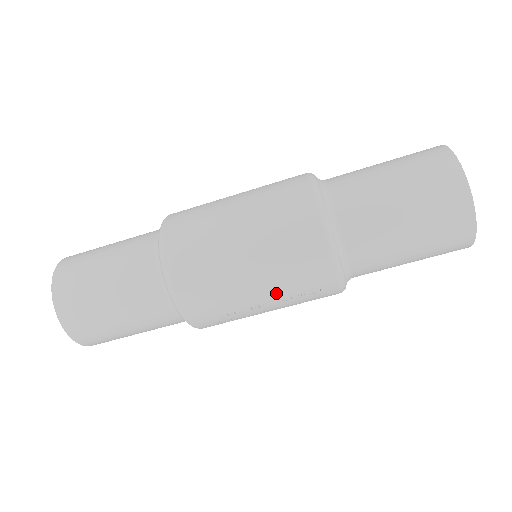
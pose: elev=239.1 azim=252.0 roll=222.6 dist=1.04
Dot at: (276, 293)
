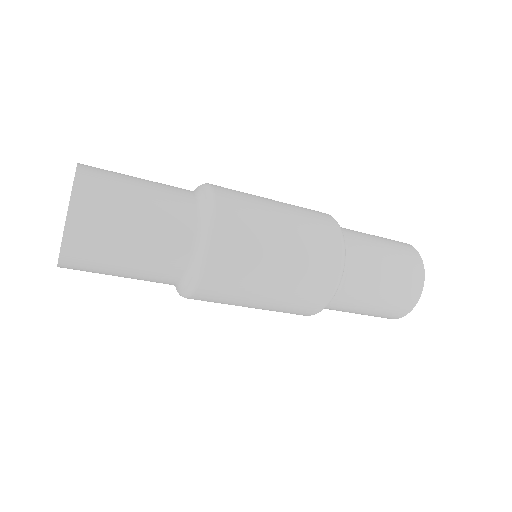
Dot at: (262, 309)
